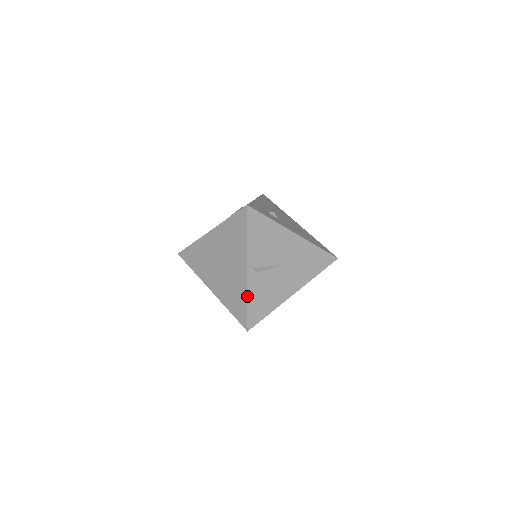
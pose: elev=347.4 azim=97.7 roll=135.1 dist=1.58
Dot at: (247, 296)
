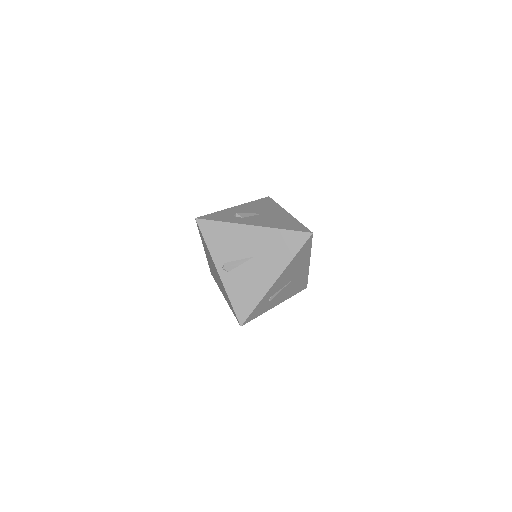
Dot at: (227, 295)
